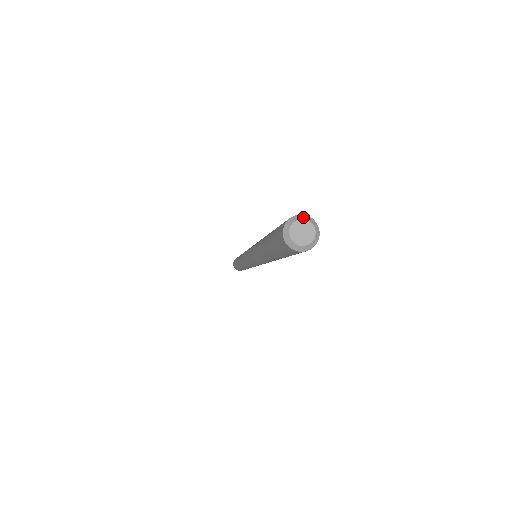
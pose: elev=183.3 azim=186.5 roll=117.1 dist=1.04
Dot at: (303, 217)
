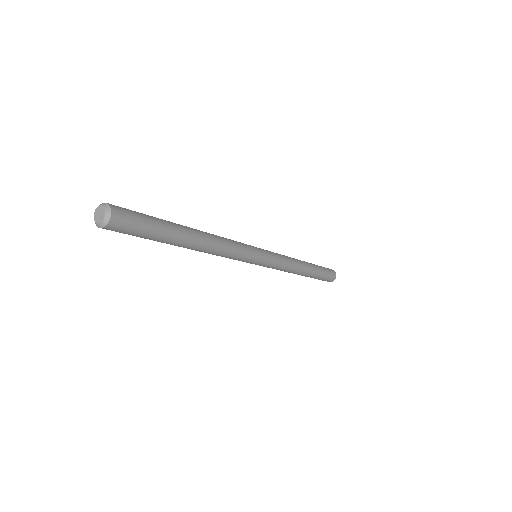
Dot at: (96, 208)
